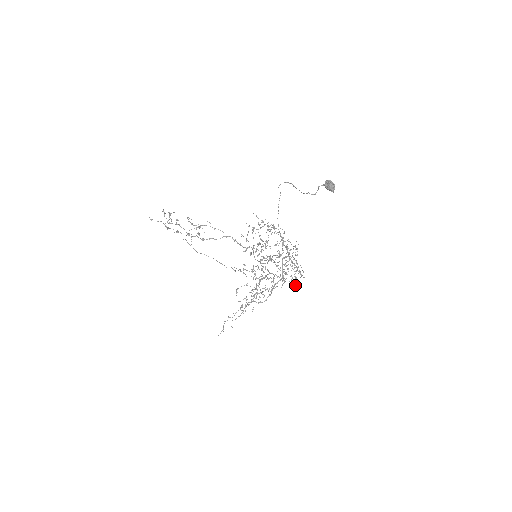
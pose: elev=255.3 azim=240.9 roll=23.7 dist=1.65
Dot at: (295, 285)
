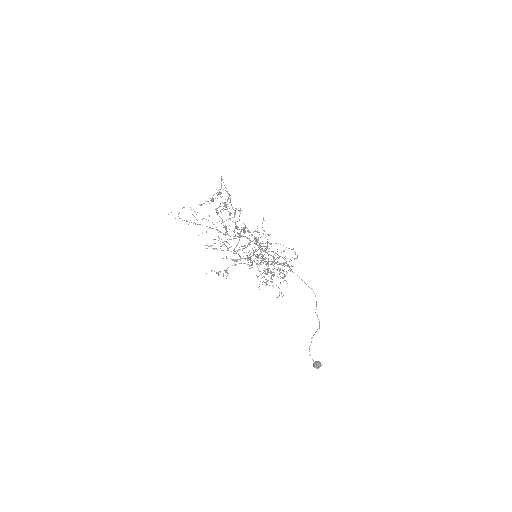
Dot at: occluded
